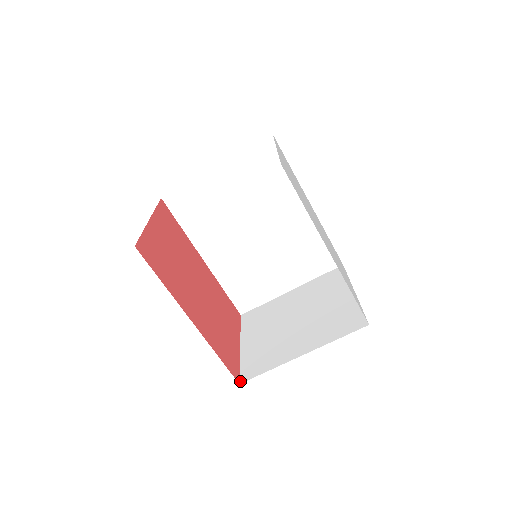
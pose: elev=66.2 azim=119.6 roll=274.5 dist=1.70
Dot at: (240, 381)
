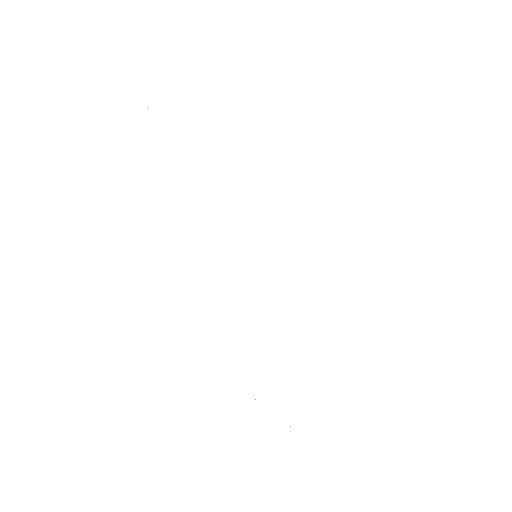
Dot at: occluded
